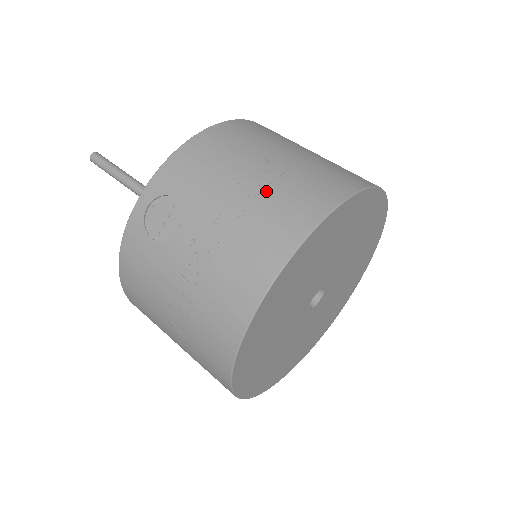
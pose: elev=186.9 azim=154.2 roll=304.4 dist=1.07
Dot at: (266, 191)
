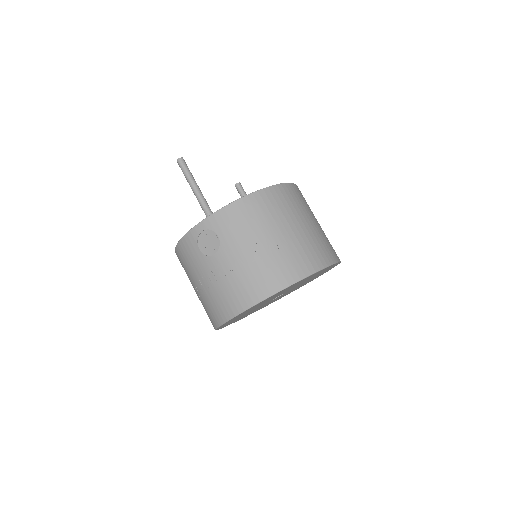
Dot at: (266, 257)
